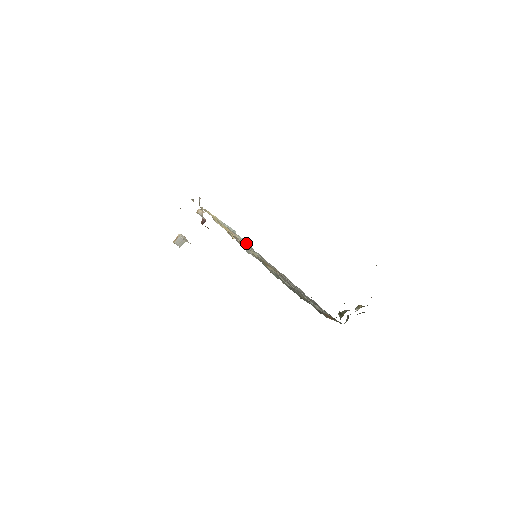
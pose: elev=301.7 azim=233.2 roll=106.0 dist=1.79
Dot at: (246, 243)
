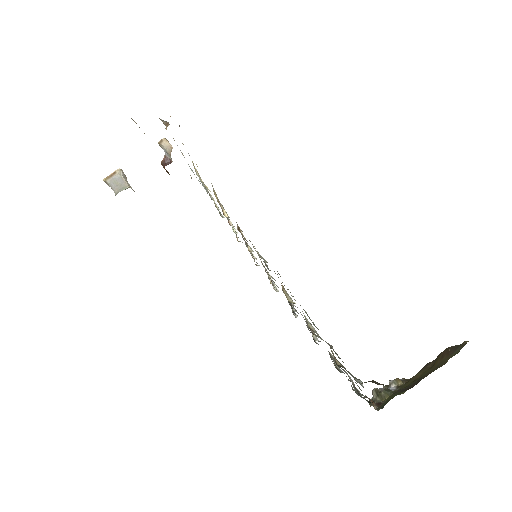
Dot at: occluded
